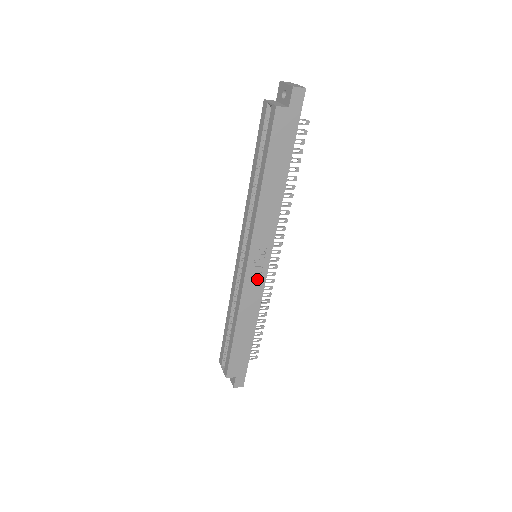
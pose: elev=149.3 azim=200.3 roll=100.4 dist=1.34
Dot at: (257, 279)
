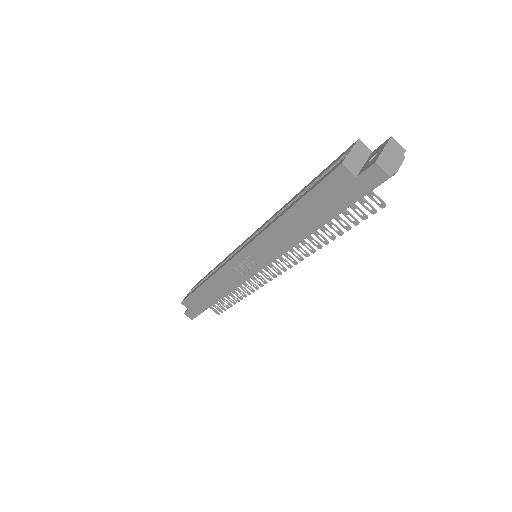
Dot at: (238, 273)
